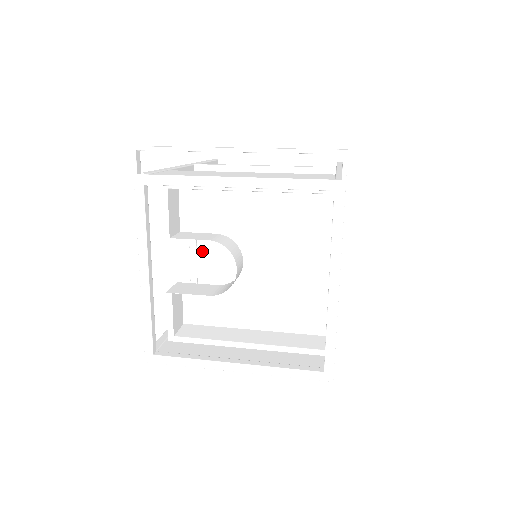
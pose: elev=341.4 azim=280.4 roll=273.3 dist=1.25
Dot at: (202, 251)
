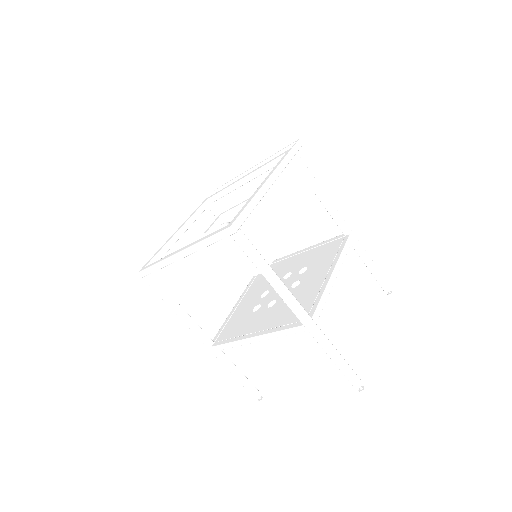
Dot at: (239, 307)
